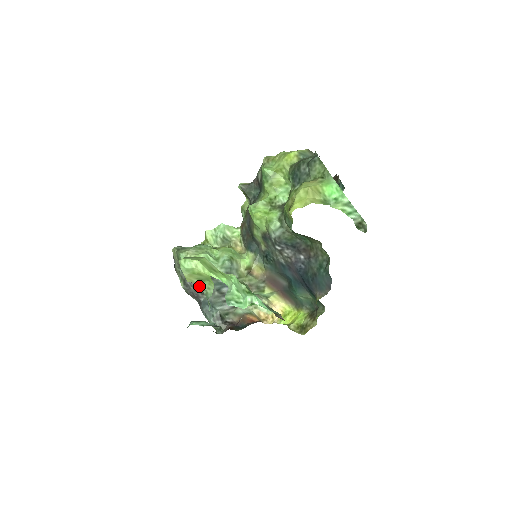
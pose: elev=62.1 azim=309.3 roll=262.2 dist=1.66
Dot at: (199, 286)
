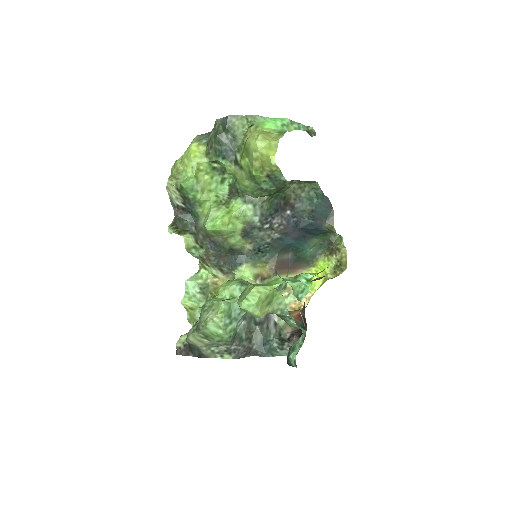
Dot at: (272, 312)
